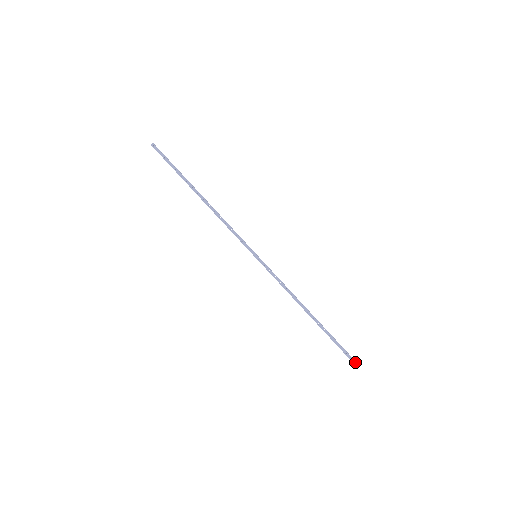
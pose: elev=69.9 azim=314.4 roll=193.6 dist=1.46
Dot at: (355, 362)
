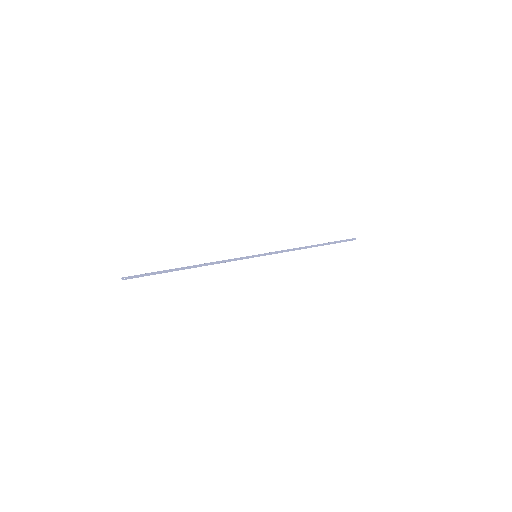
Dot at: (352, 239)
